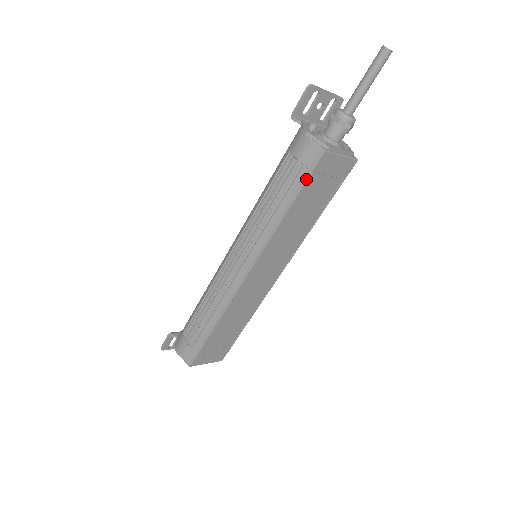
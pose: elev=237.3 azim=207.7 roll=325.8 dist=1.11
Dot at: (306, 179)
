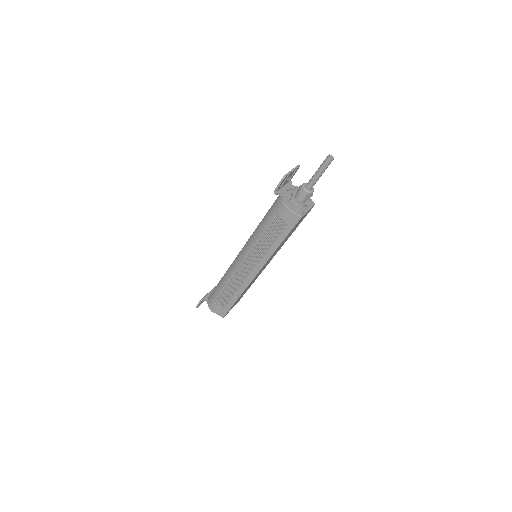
Dot at: (291, 230)
